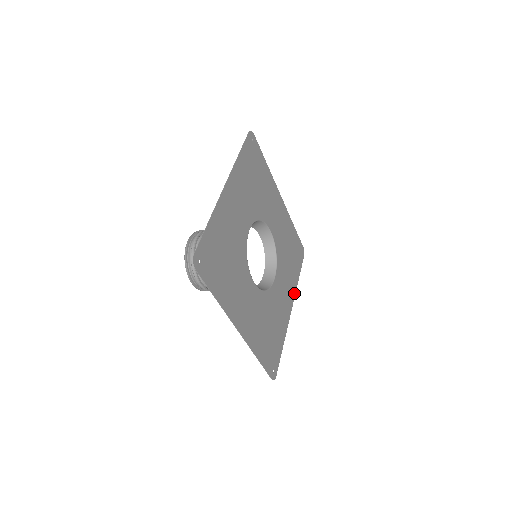
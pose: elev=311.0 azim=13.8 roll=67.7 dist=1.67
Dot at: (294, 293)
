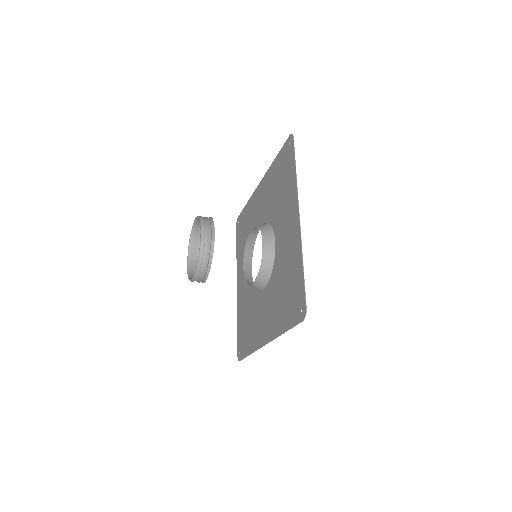
Dot at: (237, 269)
